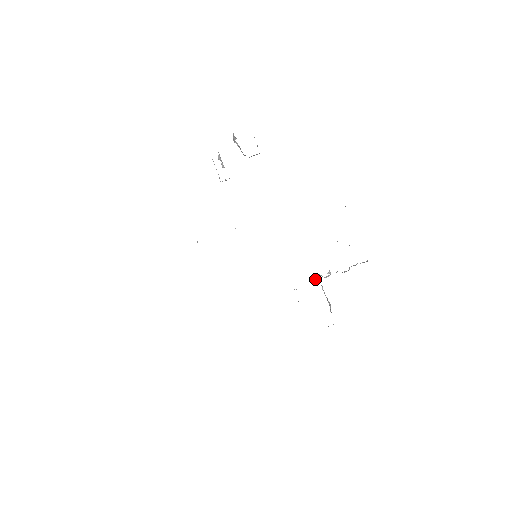
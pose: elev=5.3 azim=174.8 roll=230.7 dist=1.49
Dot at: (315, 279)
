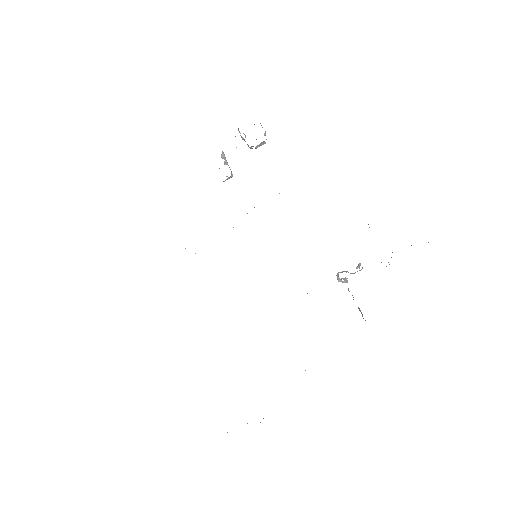
Dot at: (337, 277)
